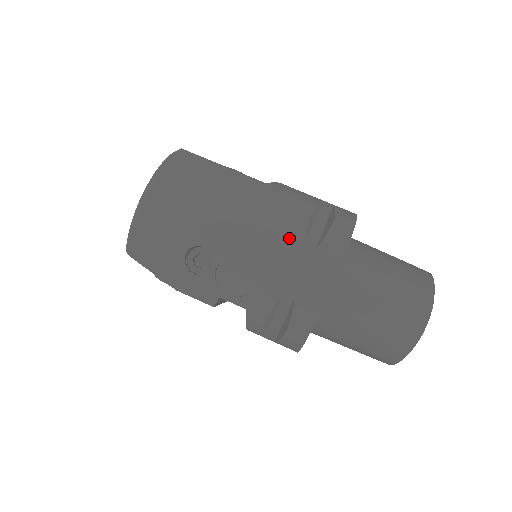
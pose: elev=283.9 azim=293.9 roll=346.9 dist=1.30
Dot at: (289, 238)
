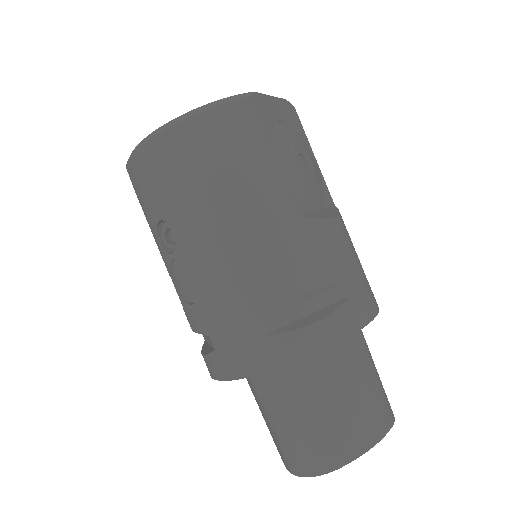
Dot at: (251, 301)
